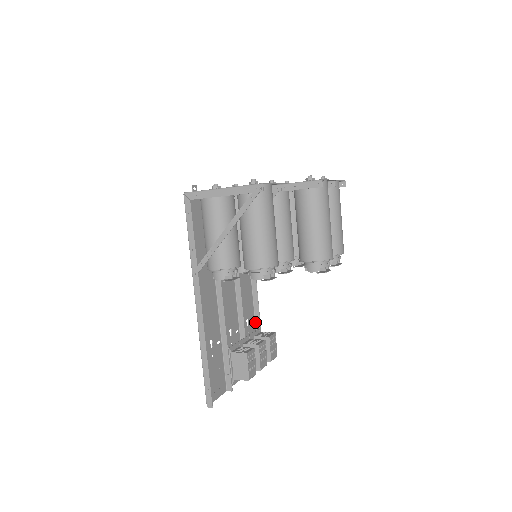
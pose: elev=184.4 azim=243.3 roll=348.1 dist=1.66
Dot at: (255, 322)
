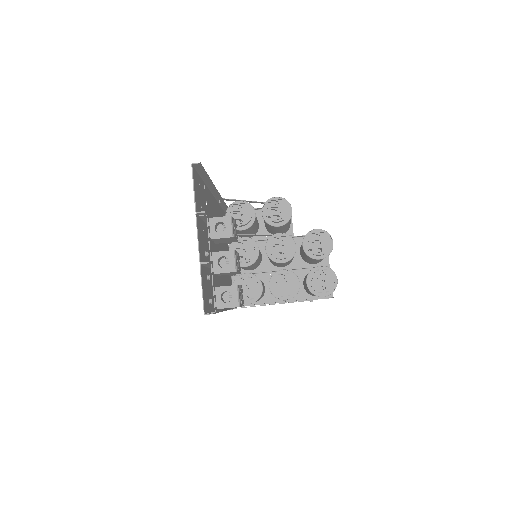
Dot at: occluded
